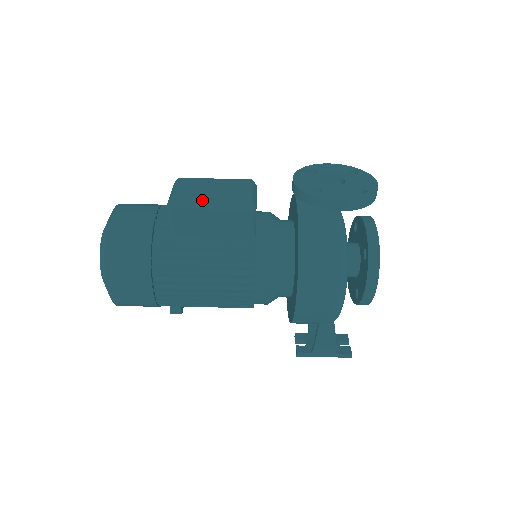
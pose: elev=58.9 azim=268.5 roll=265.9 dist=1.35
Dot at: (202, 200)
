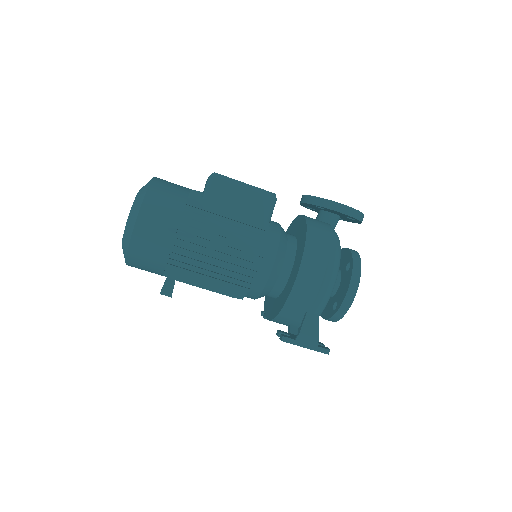
Dot at: occluded
